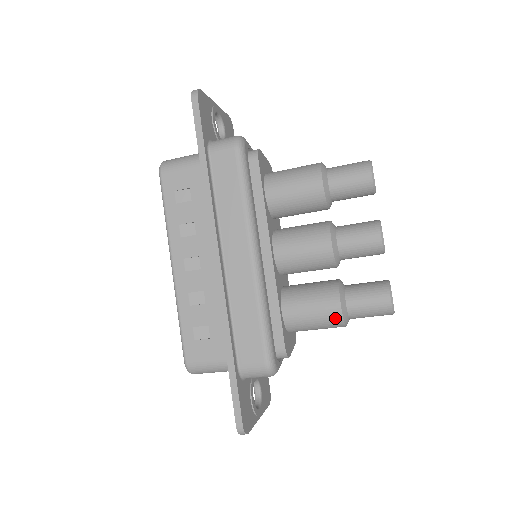
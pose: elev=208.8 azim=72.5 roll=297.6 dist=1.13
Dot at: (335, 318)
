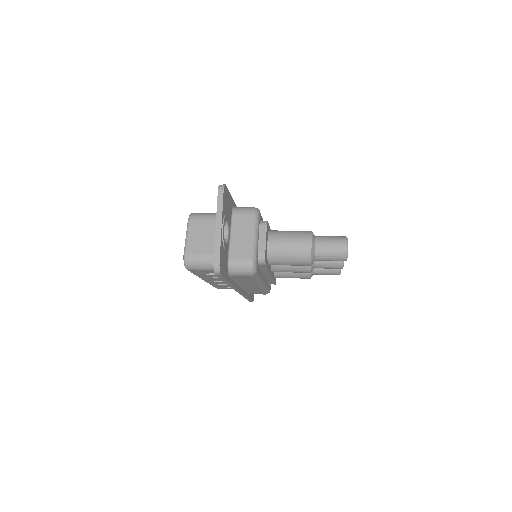
Dot at: occluded
